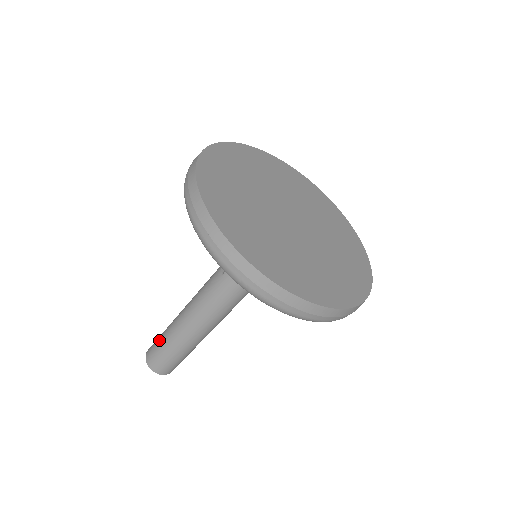
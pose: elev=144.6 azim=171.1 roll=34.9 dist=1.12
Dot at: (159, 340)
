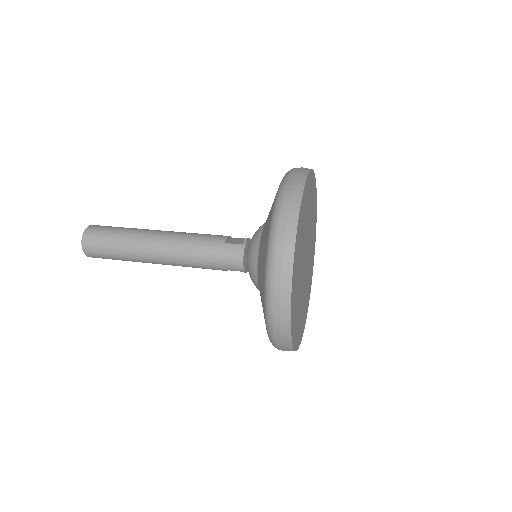
Dot at: (115, 229)
